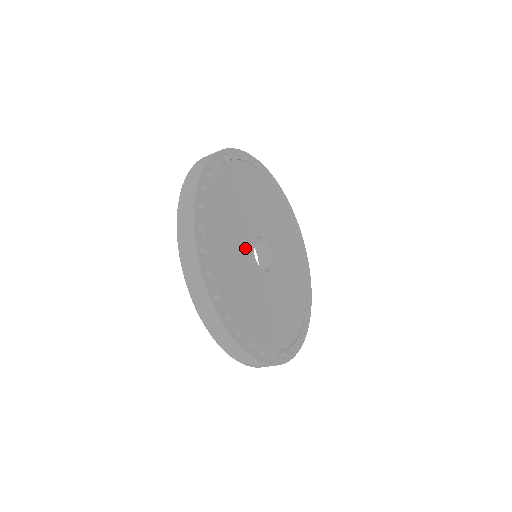
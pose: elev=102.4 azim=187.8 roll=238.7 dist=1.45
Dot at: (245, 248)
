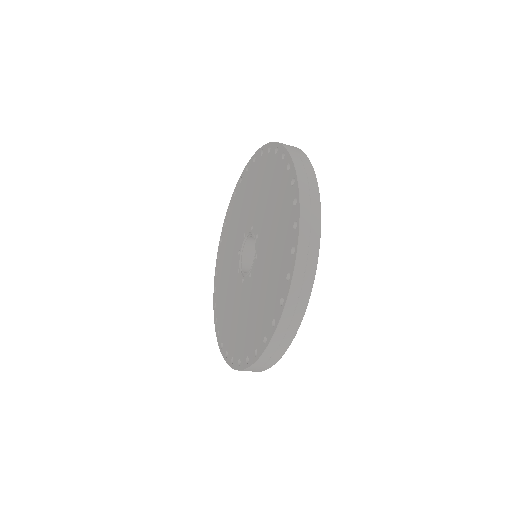
Dot at: occluded
